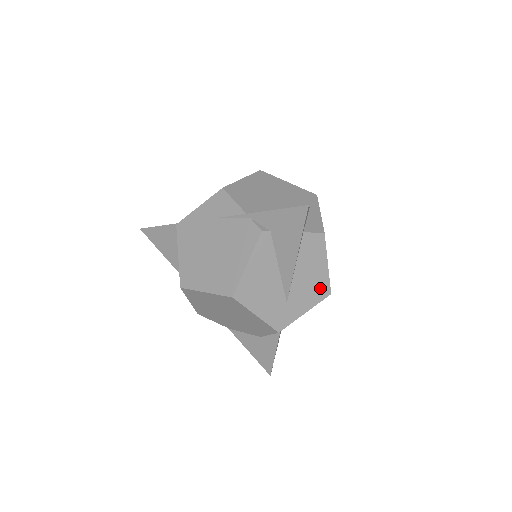
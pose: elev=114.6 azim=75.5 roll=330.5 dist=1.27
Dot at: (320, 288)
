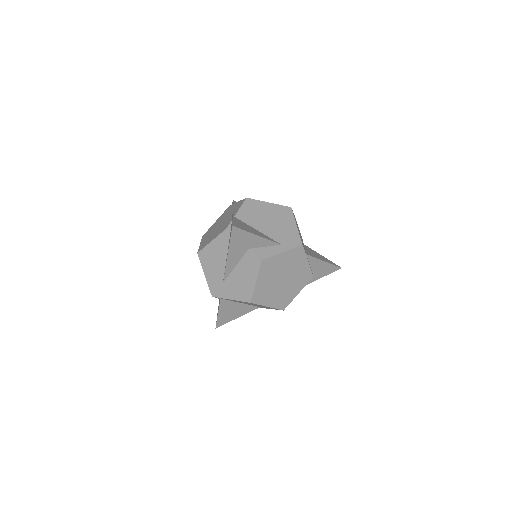
Dot at: (246, 293)
